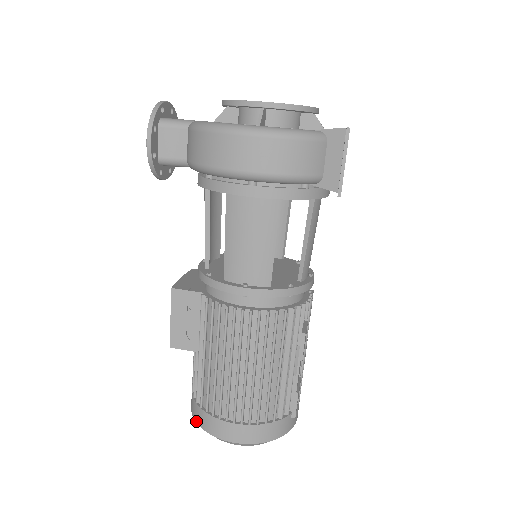
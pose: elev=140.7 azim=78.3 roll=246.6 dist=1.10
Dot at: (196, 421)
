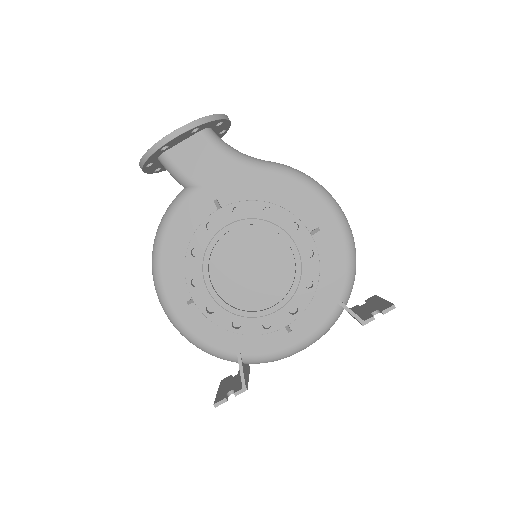
Dot at: occluded
